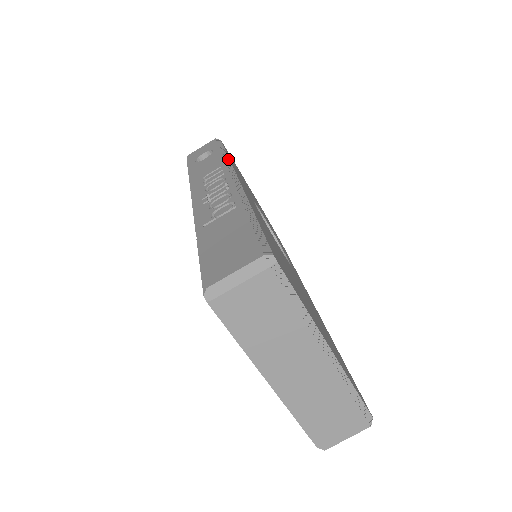
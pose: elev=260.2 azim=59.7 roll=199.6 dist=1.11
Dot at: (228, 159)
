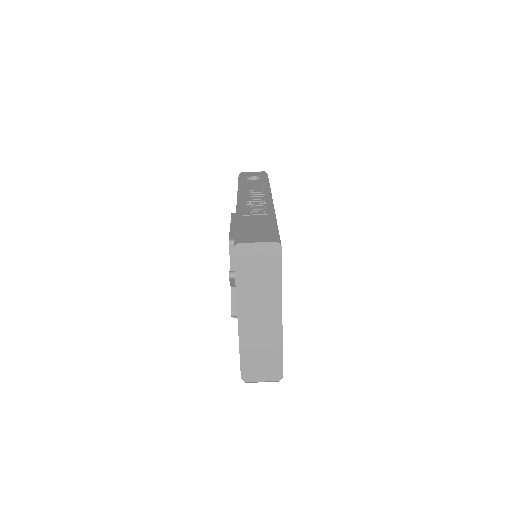
Dot at: (270, 188)
